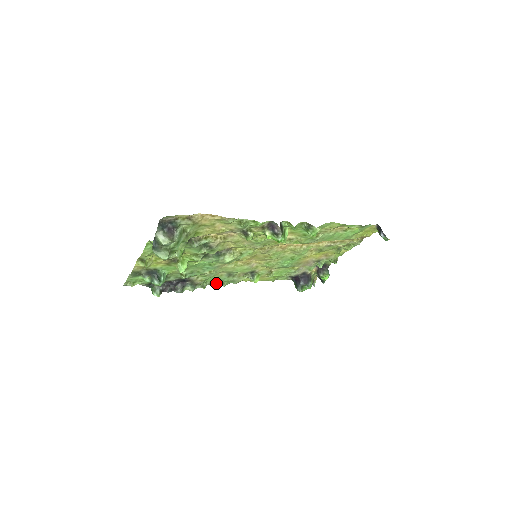
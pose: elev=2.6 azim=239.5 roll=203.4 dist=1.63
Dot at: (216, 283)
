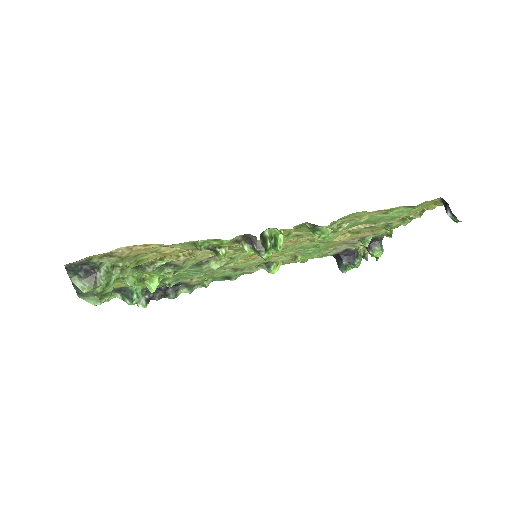
Dot at: (221, 279)
